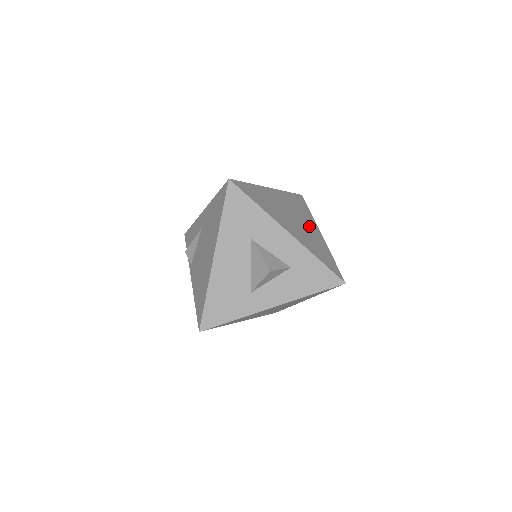
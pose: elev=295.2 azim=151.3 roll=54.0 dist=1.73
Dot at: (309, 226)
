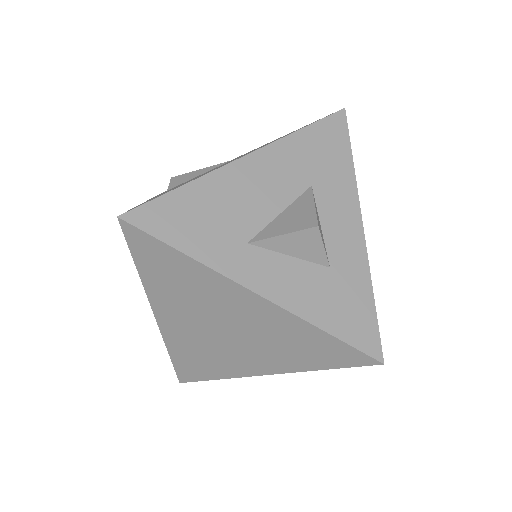
Dot at: occluded
